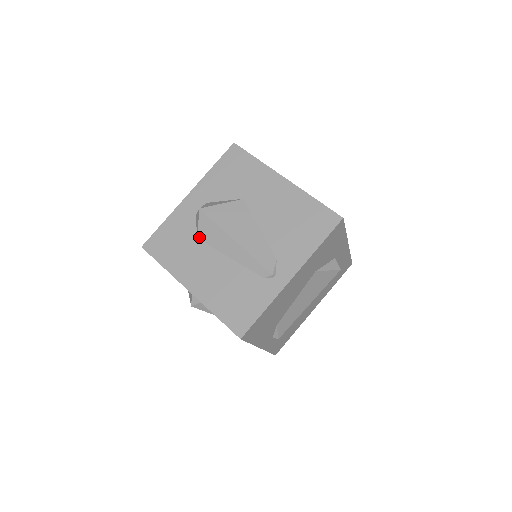
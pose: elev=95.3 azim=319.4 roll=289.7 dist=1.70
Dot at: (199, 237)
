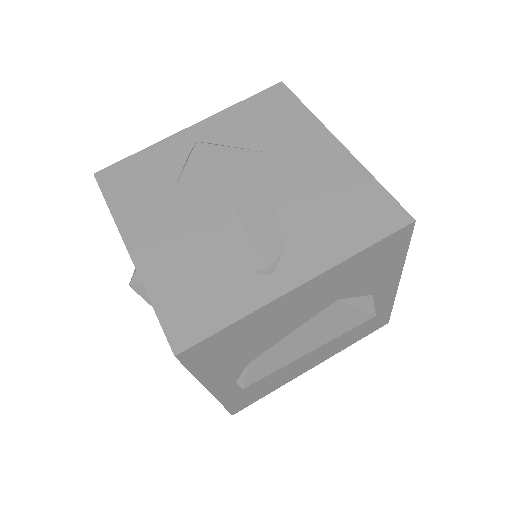
Dot at: (180, 184)
